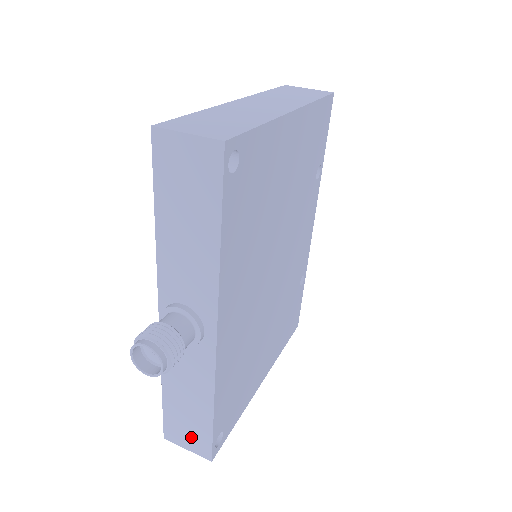
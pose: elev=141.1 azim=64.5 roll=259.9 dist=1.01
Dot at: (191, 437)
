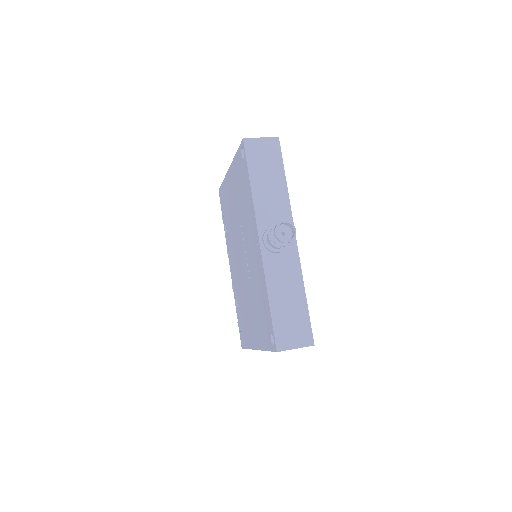
Dot at: (296, 333)
